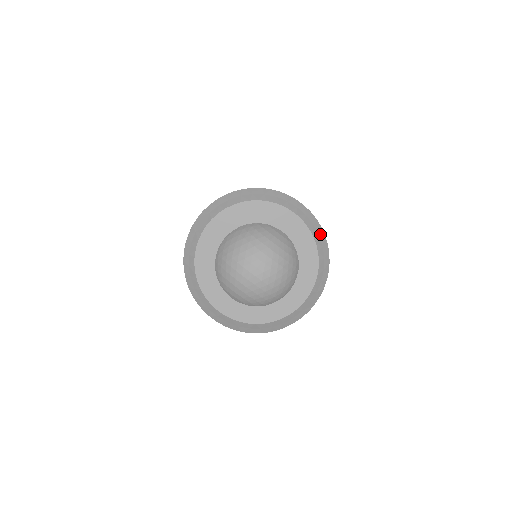
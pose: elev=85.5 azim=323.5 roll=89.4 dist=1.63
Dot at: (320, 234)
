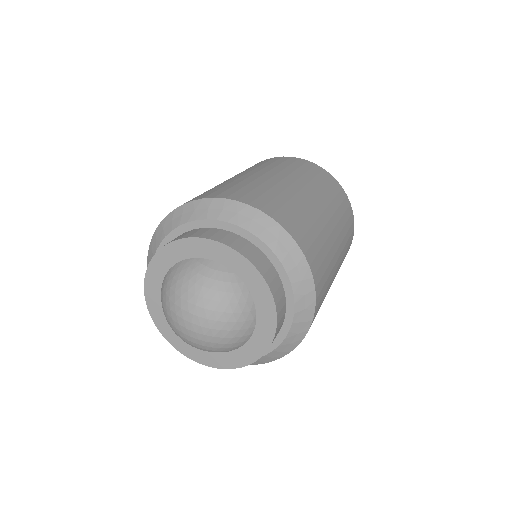
Dot at: (280, 237)
